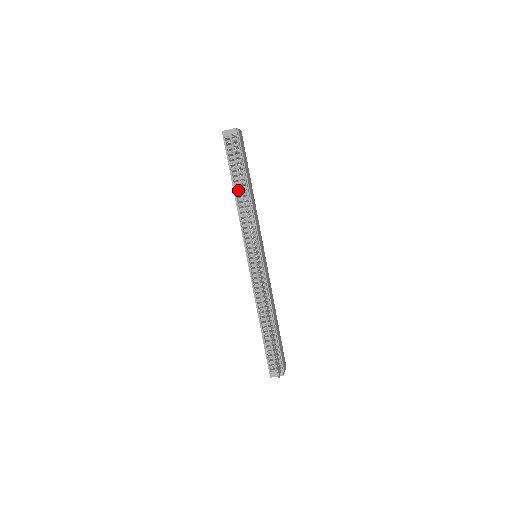
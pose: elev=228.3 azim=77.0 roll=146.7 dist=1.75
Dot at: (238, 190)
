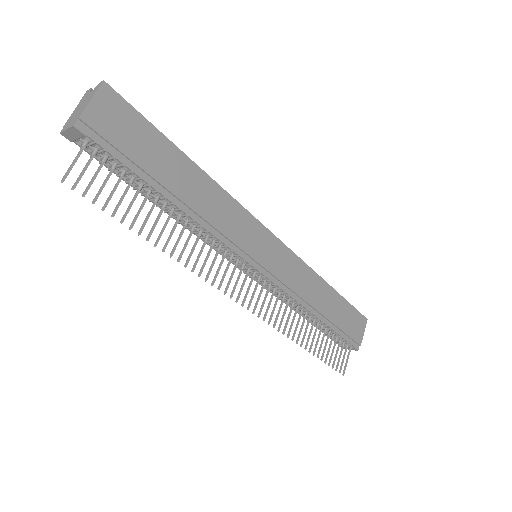
Dot at: occluded
